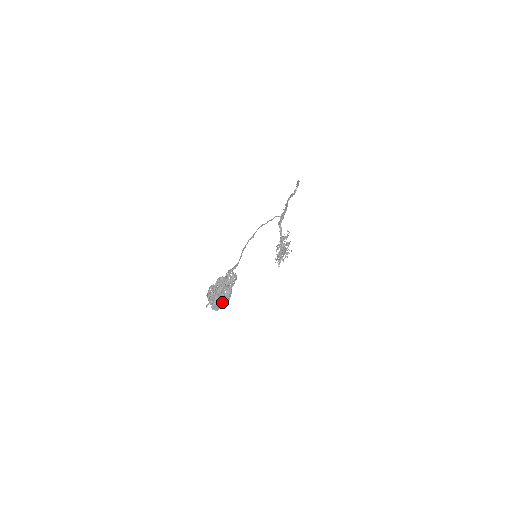
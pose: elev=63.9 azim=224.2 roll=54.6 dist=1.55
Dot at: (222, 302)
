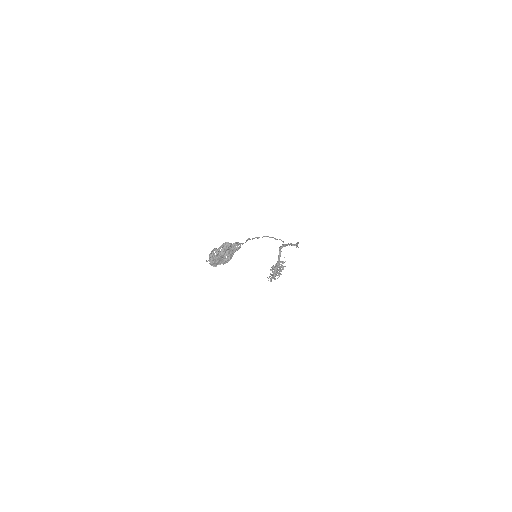
Dot at: (222, 260)
